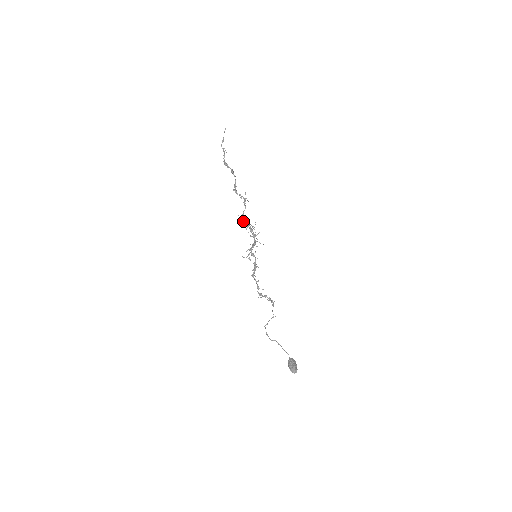
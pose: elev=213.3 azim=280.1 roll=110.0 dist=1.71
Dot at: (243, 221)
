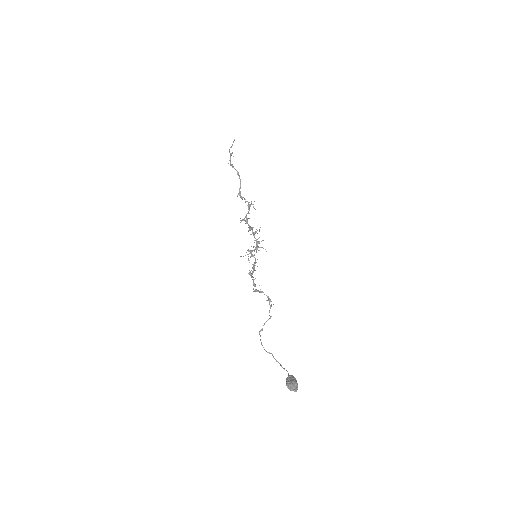
Dot at: occluded
